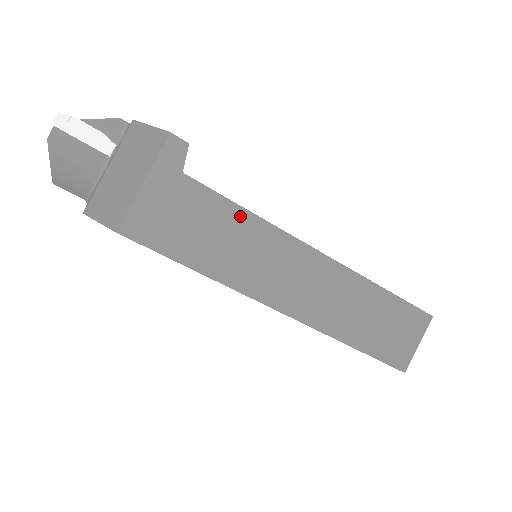
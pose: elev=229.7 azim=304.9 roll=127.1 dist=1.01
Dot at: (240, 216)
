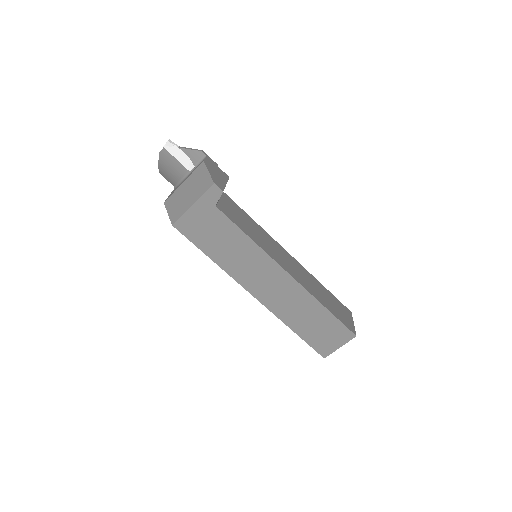
Dot at: (243, 238)
